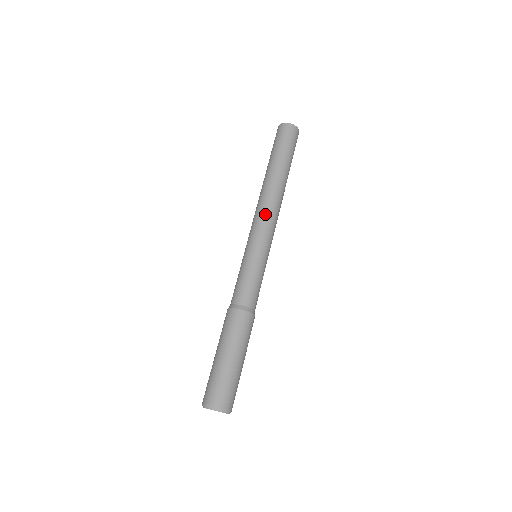
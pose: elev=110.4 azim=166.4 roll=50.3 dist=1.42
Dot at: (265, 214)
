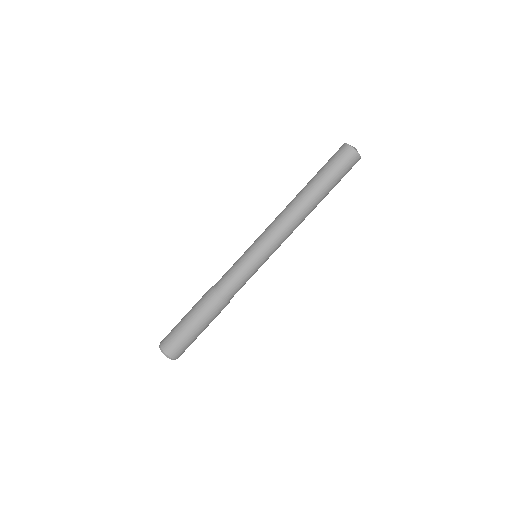
Dot at: (285, 232)
